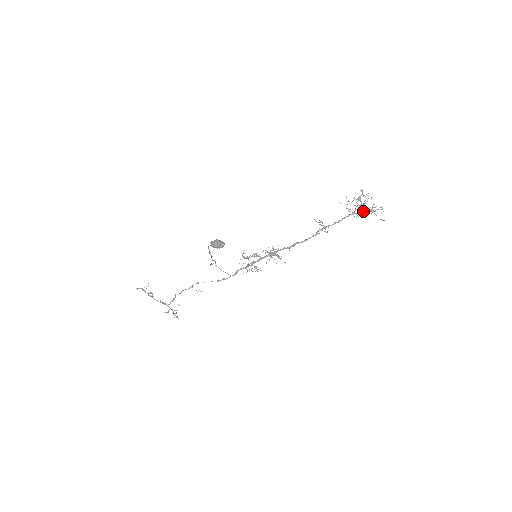
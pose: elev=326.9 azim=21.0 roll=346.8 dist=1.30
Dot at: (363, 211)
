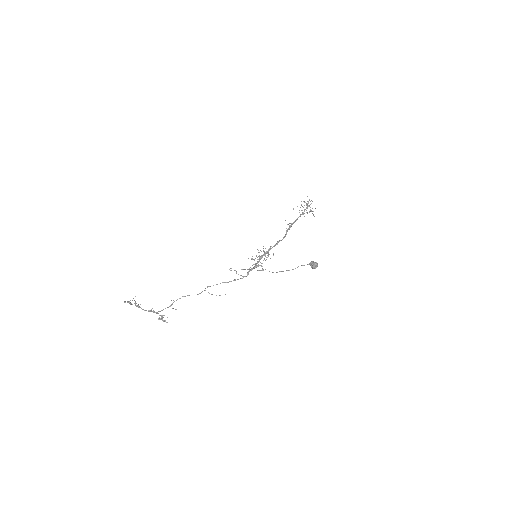
Dot at: occluded
